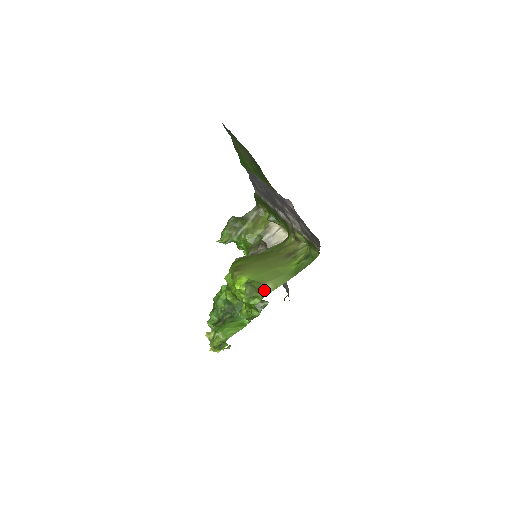
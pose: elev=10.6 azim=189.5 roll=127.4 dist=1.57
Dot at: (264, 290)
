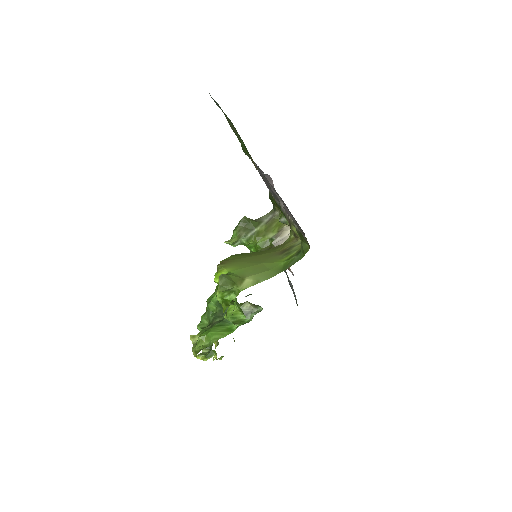
Dot at: (242, 284)
